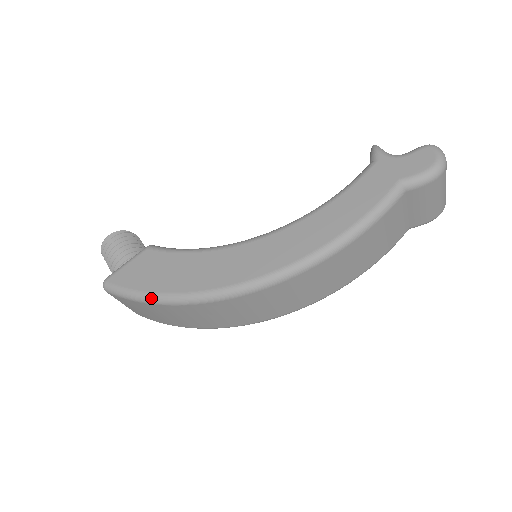
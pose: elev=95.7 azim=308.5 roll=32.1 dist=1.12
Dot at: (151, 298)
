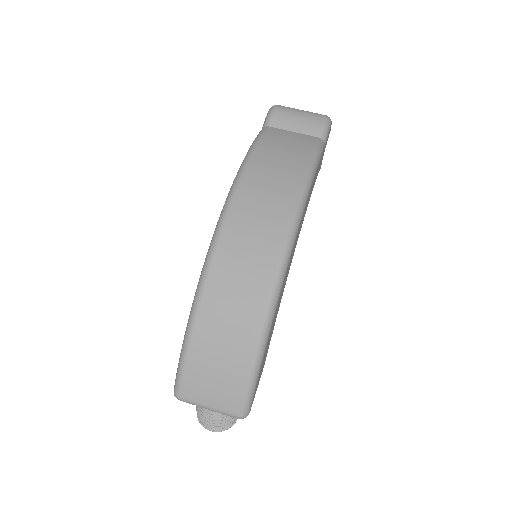
Dot at: (186, 333)
